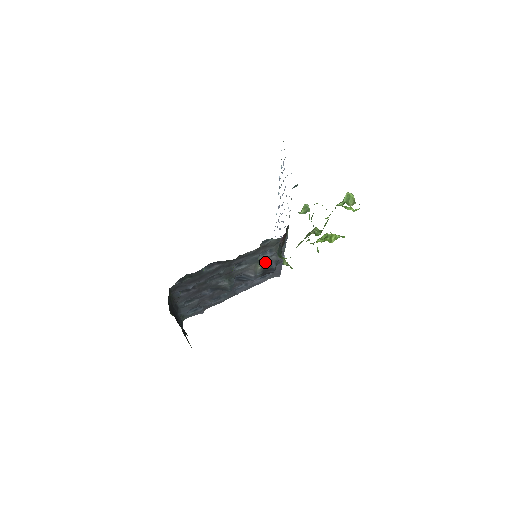
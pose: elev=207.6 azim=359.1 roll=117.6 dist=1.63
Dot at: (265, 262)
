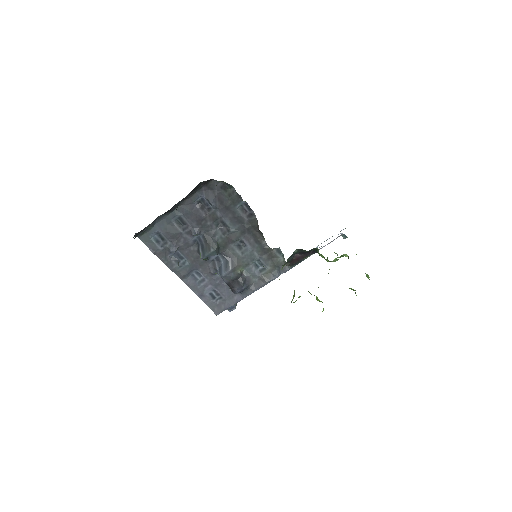
Dot at: (246, 274)
